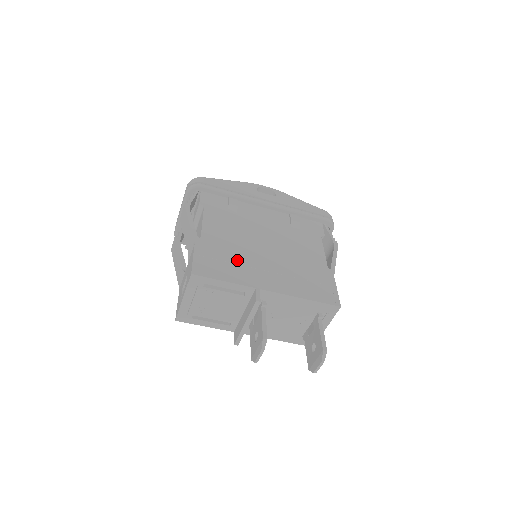
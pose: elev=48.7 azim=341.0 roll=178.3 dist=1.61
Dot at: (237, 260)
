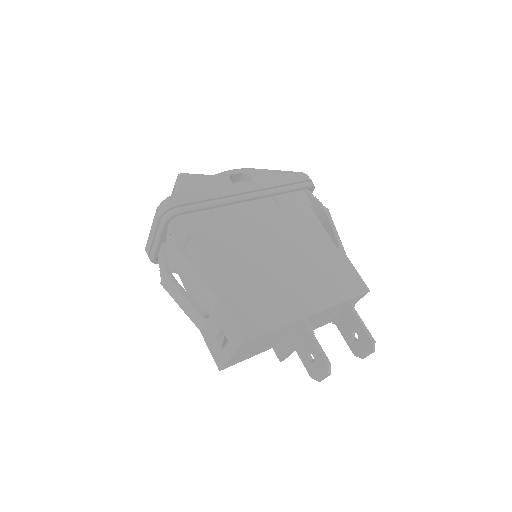
Dot at: (267, 294)
